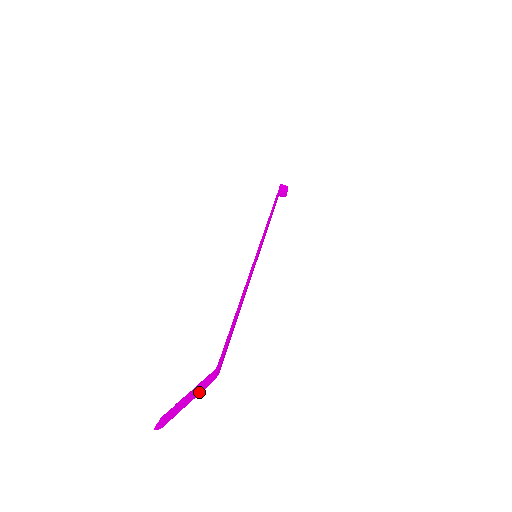
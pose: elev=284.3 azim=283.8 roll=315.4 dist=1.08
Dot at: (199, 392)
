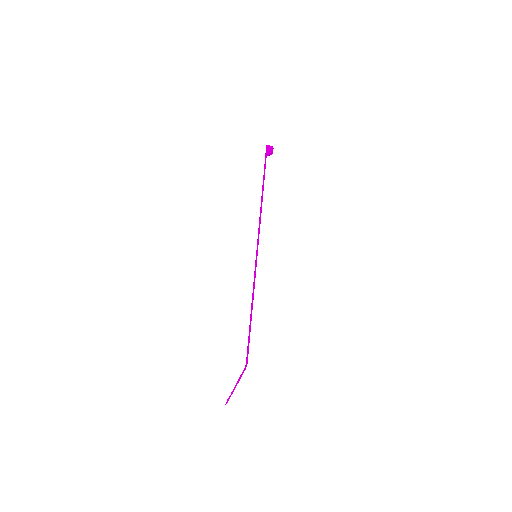
Dot at: occluded
